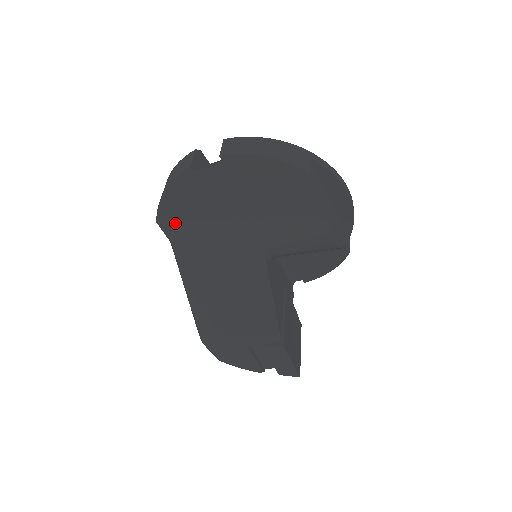
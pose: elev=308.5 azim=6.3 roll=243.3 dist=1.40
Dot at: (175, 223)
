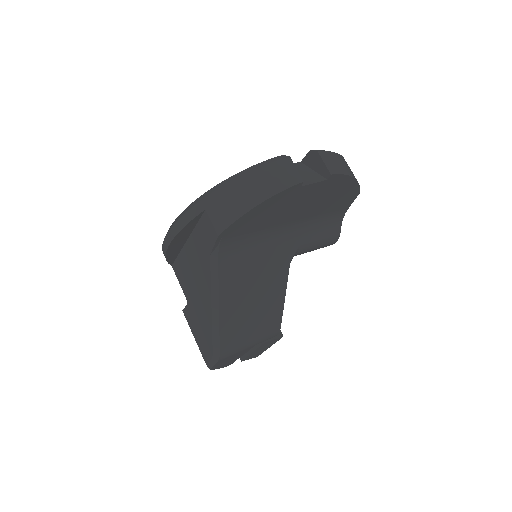
Dot at: (235, 235)
